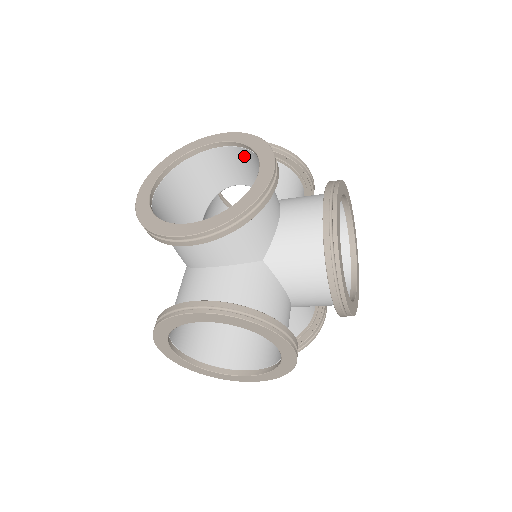
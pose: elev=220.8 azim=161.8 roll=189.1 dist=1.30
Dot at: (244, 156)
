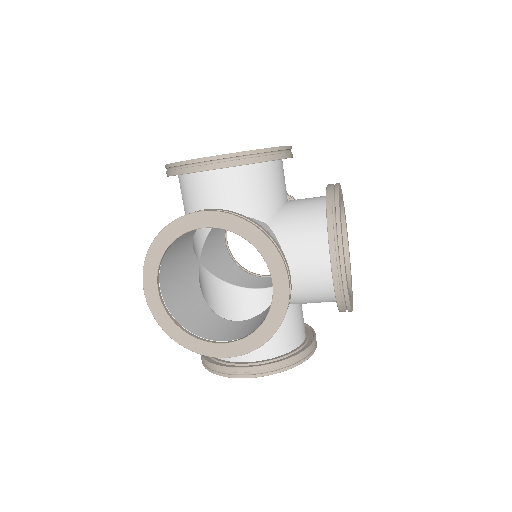
Dot at: occluded
